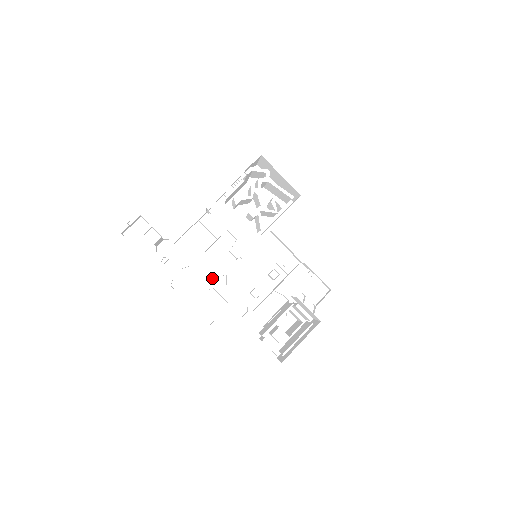
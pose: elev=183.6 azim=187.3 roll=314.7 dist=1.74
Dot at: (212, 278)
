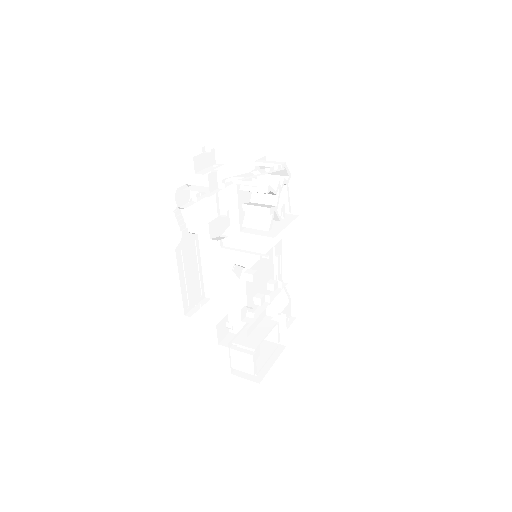
Dot at: (236, 265)
